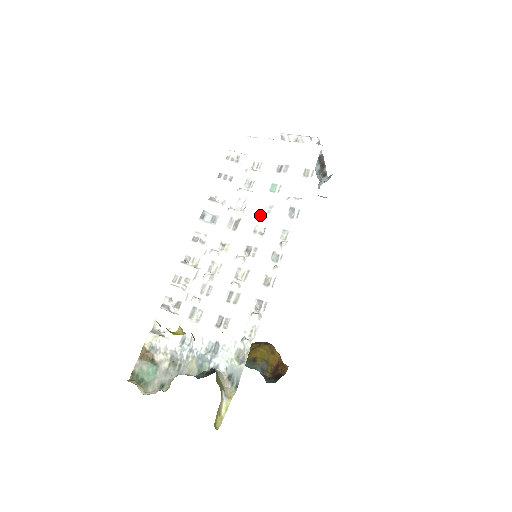
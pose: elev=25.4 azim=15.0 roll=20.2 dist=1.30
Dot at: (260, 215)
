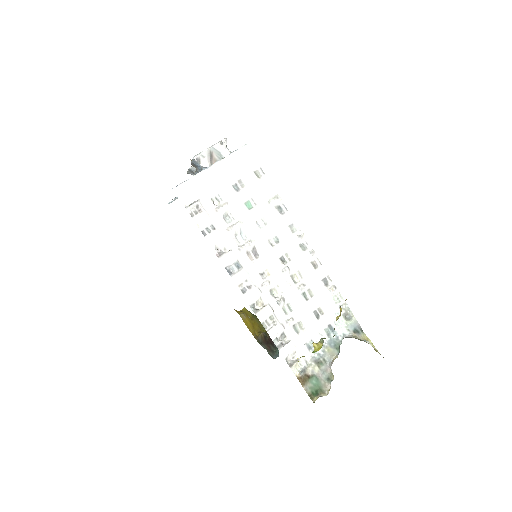
Dot at: (263, 232)
